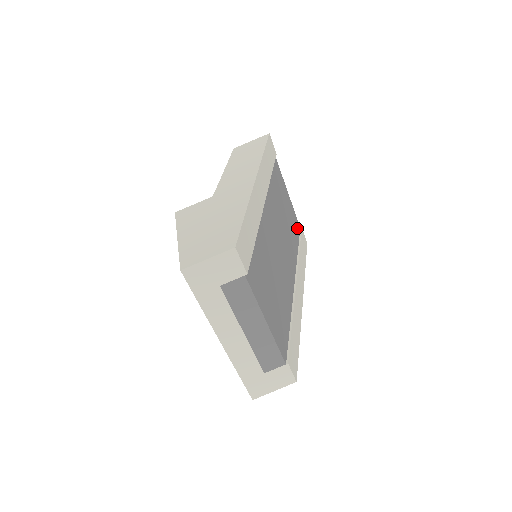
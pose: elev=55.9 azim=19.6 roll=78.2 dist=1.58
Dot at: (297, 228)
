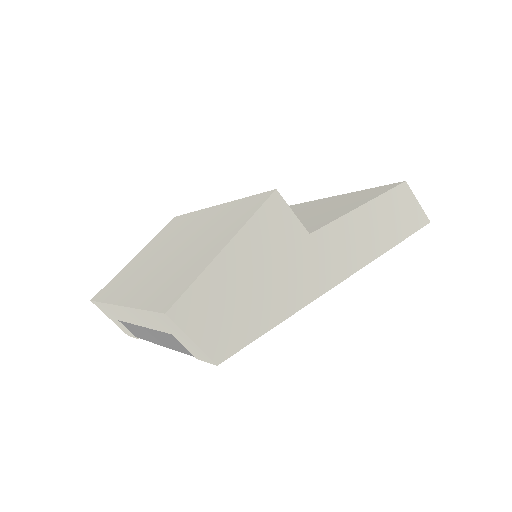
Dot at: occluded
